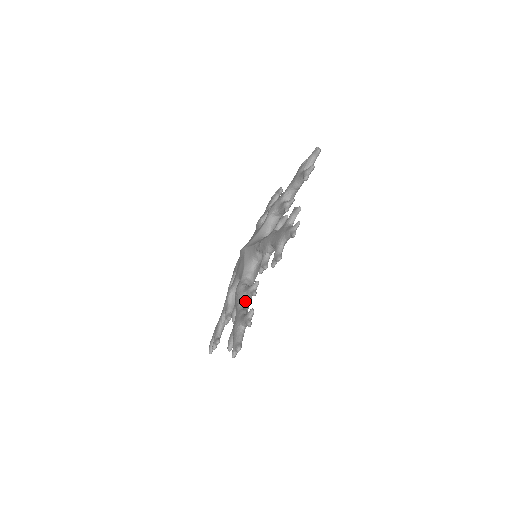
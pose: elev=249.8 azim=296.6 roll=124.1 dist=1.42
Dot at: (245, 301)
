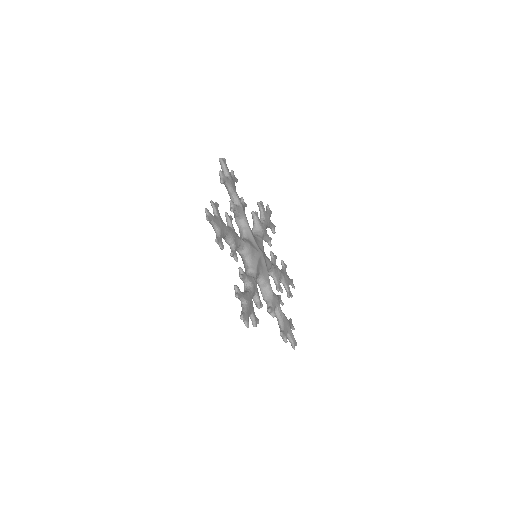
Dot at: (246, 287)
